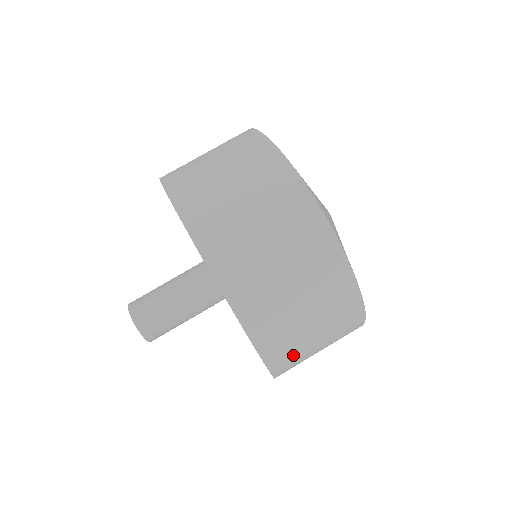
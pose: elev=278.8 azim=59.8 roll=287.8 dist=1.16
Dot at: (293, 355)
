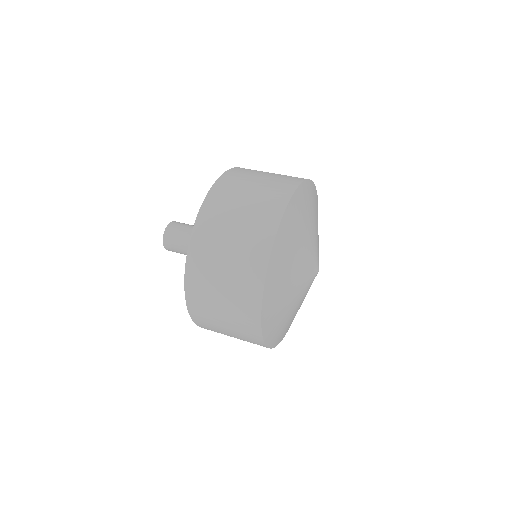
Dot at: (221, 208)
